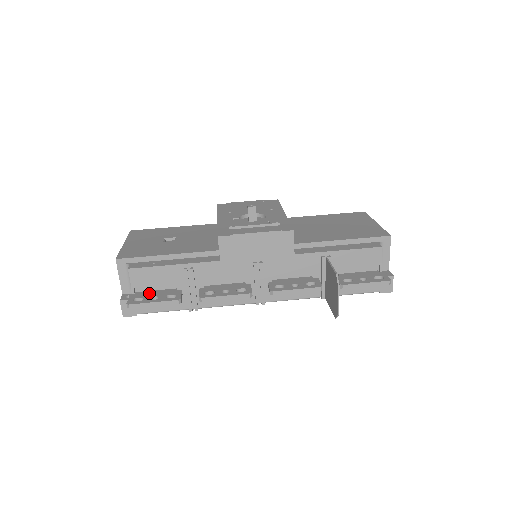
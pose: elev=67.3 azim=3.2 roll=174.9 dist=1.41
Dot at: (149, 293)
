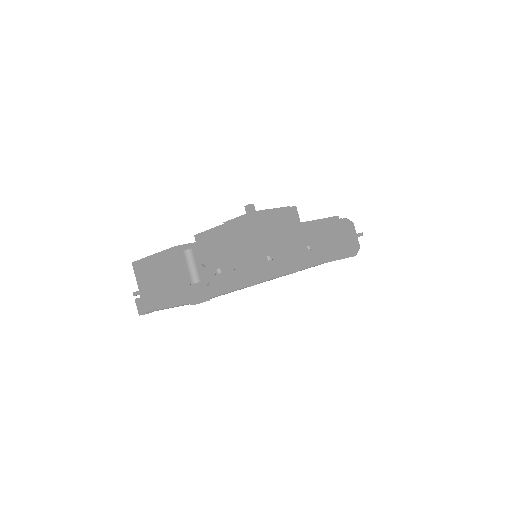
Dot at: occluded
